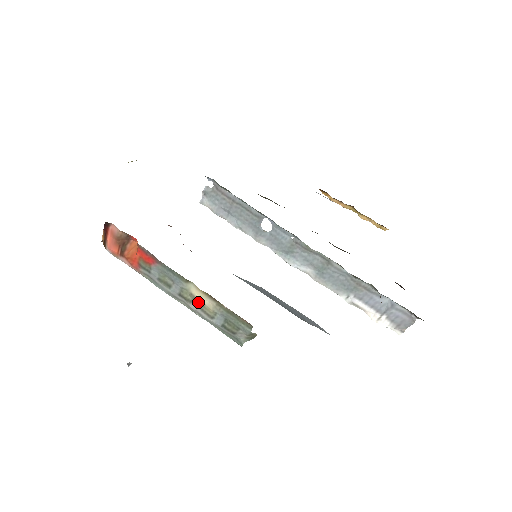
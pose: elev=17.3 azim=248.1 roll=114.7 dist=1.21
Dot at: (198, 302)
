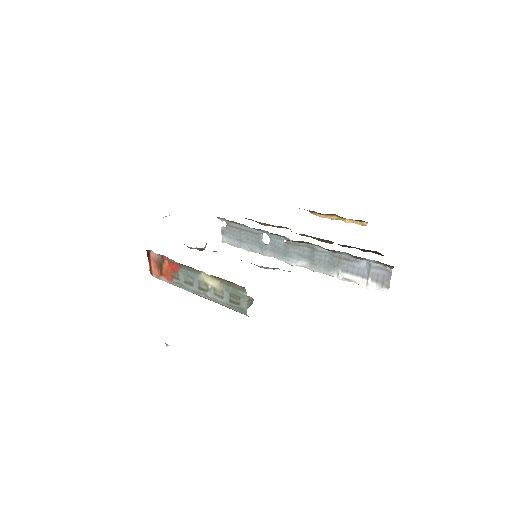
Dot at: (211, 288)
